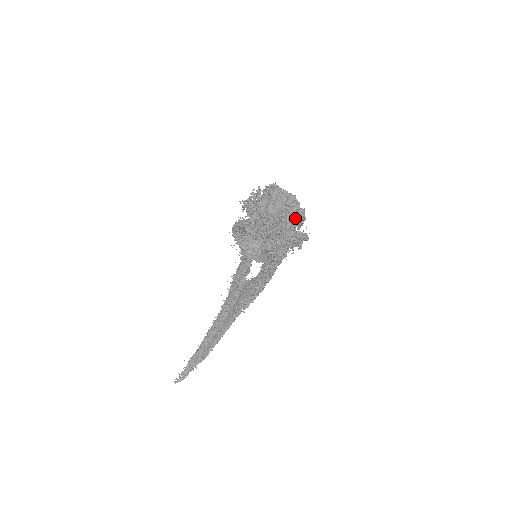
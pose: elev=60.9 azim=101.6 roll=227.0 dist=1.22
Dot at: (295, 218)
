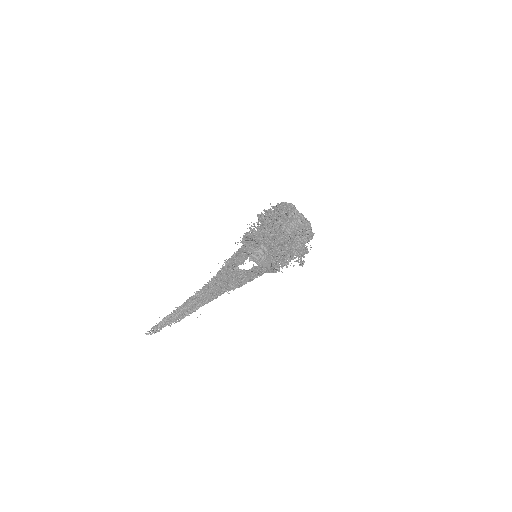
Dot at: (305, 242)
